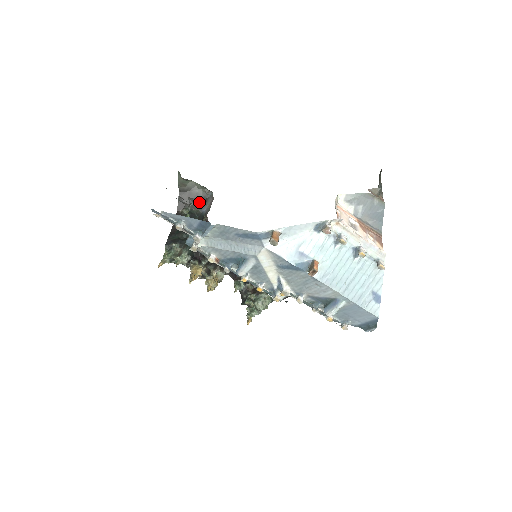
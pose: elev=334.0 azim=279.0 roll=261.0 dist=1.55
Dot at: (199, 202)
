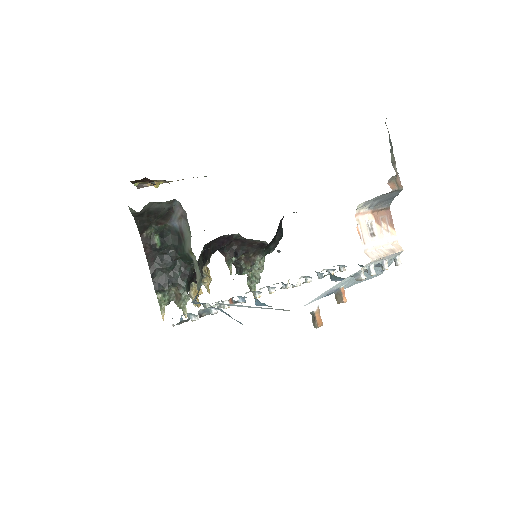
Dot at: (164, 216)
